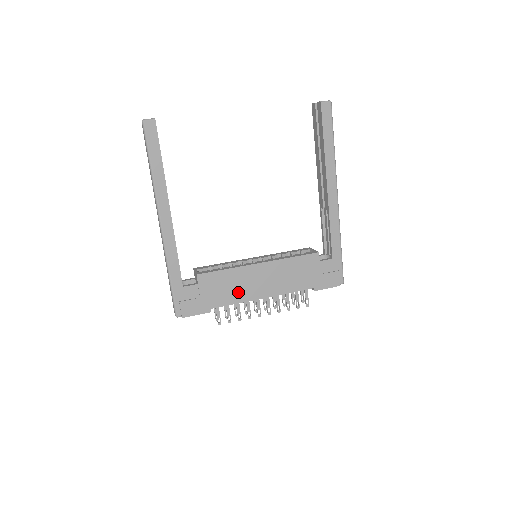
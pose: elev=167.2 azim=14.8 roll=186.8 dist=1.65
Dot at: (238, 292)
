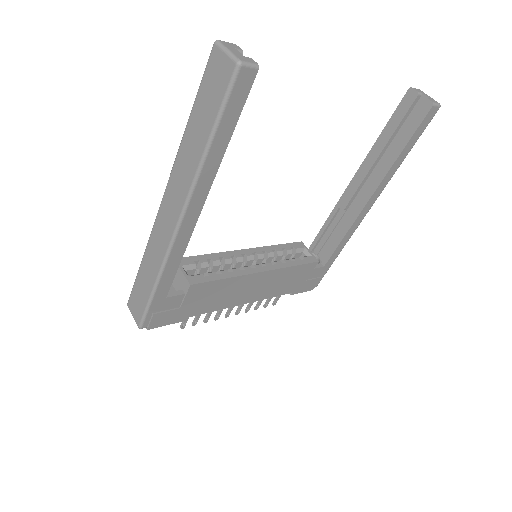
Dot at: (223, 300)
